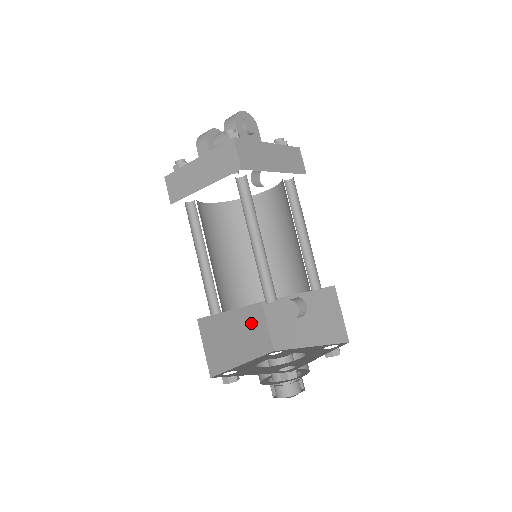
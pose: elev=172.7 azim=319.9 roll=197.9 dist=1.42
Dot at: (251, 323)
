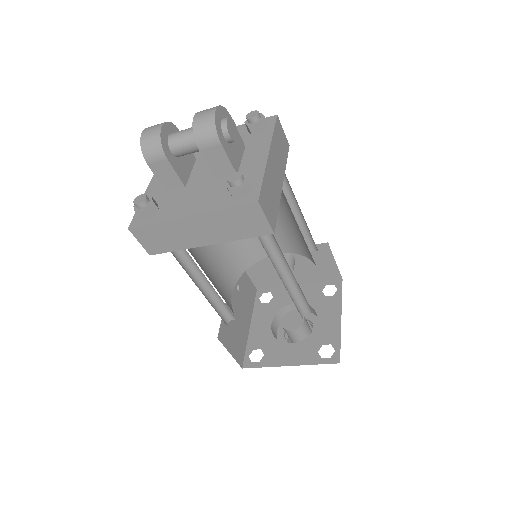
Dot at: (241, 289)
